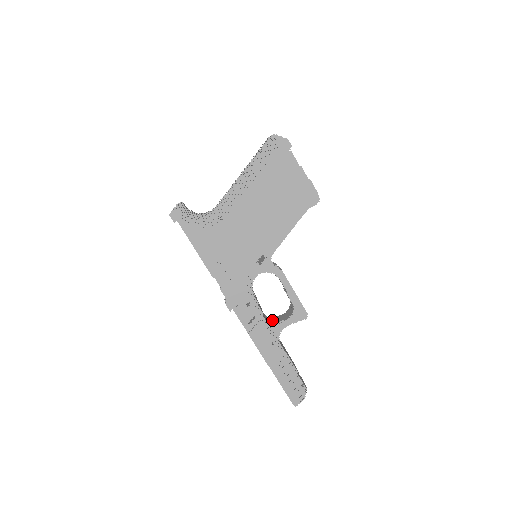
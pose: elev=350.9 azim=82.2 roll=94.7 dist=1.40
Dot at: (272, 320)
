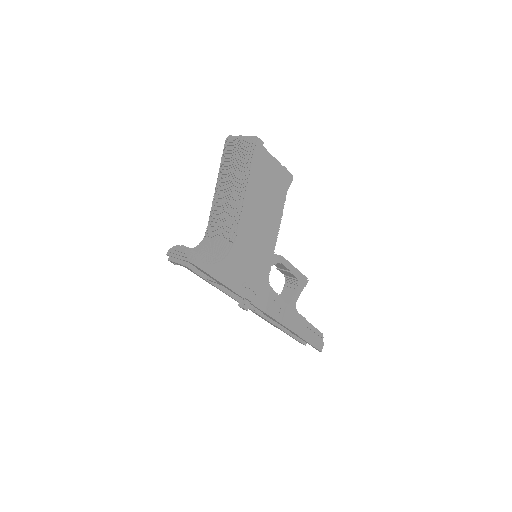
Dot at: occluded
